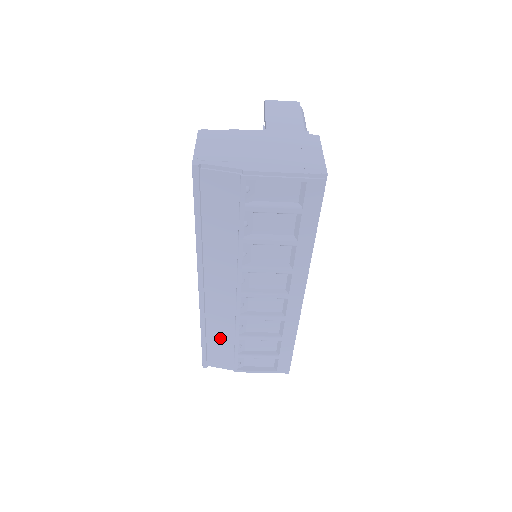
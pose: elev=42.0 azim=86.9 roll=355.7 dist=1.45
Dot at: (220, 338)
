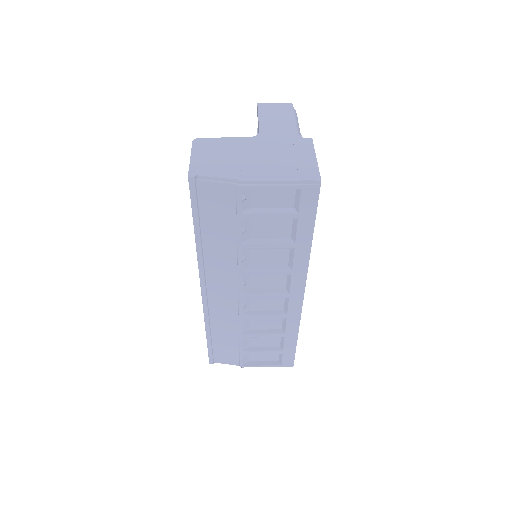
Dot at: (225, 337)
